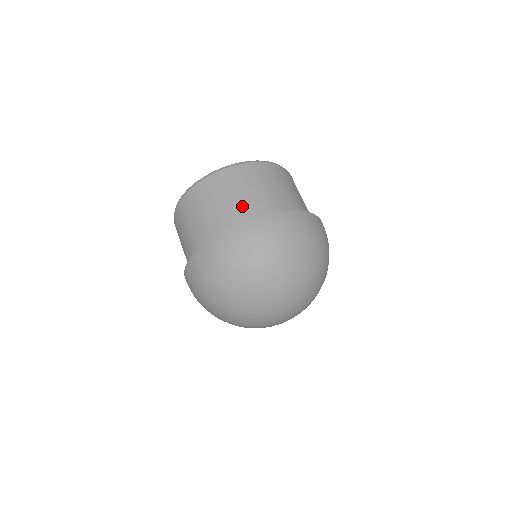
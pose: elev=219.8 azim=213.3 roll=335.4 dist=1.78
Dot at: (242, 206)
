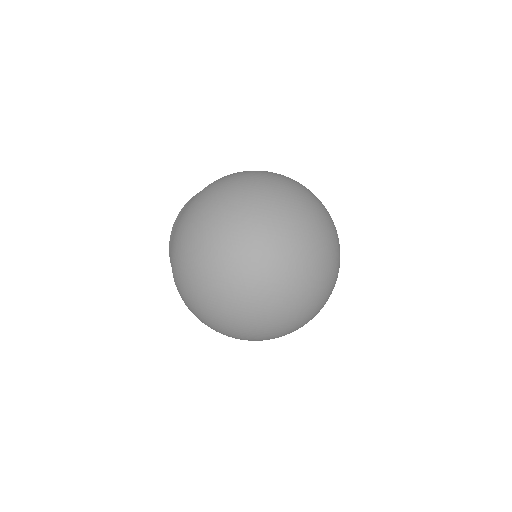
Dot at: occluded
